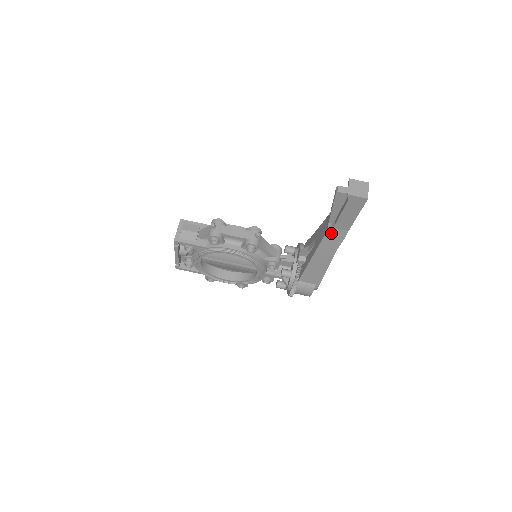
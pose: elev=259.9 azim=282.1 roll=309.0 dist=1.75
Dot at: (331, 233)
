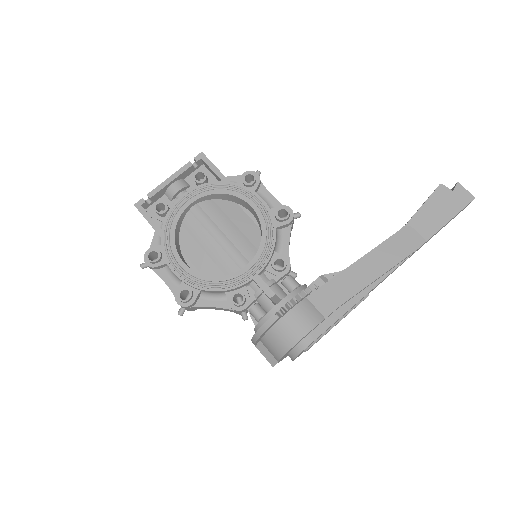
Dot at: (404, 234)
